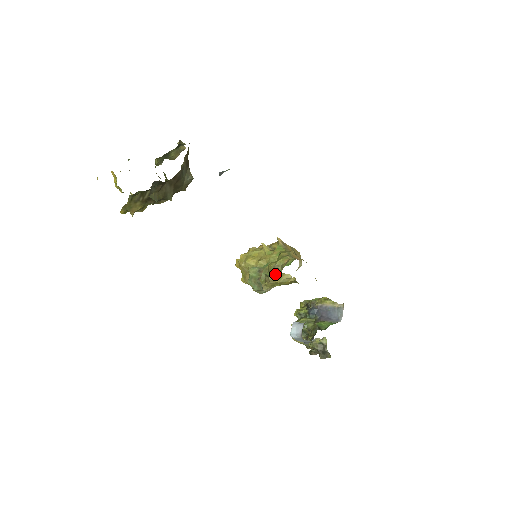
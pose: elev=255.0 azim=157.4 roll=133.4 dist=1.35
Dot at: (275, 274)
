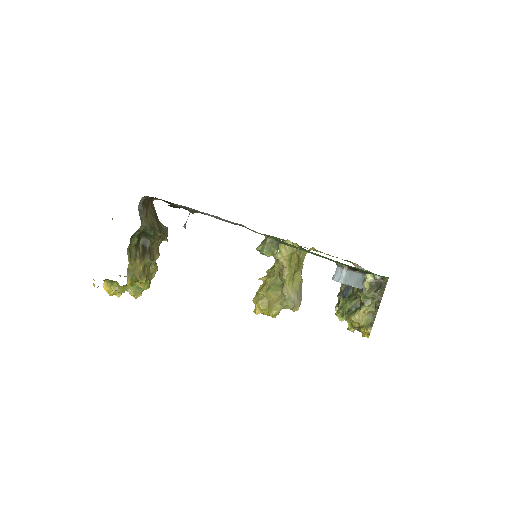
Dot at: (279, 251)
